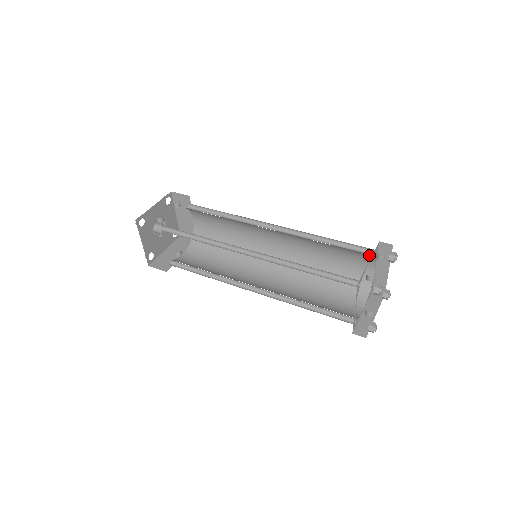
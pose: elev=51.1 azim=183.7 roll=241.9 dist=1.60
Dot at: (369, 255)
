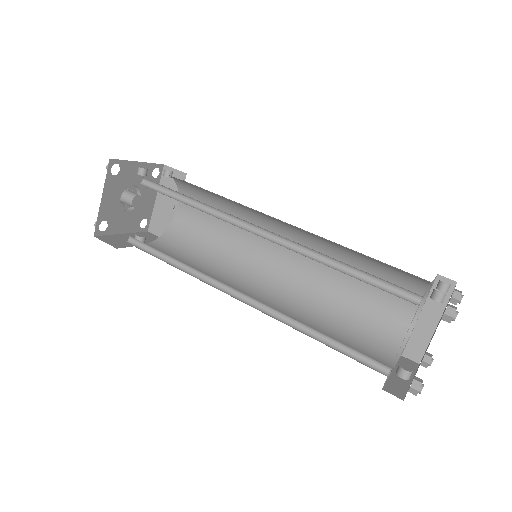
Dot at: (420, 289)
